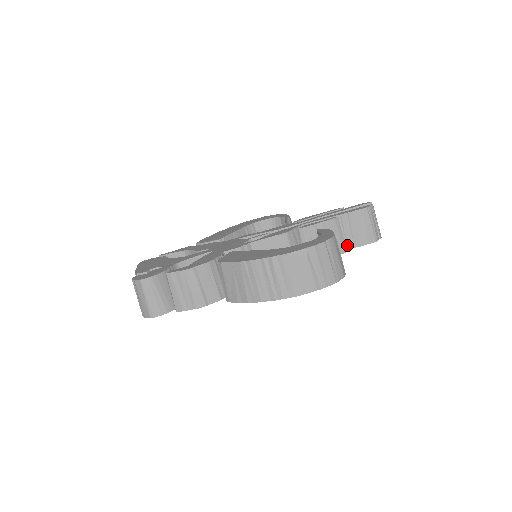
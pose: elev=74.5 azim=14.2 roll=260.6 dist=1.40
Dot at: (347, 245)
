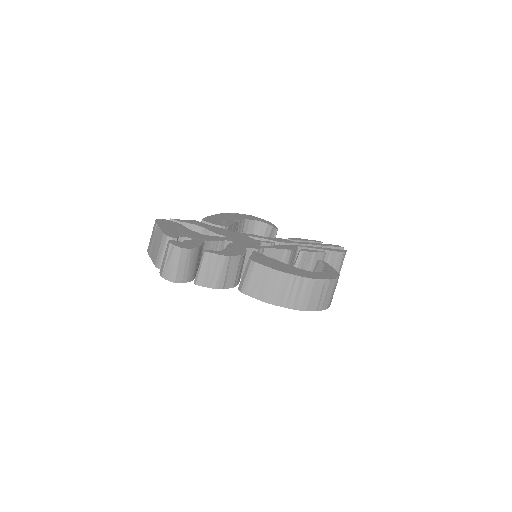
Dot at: occluded
